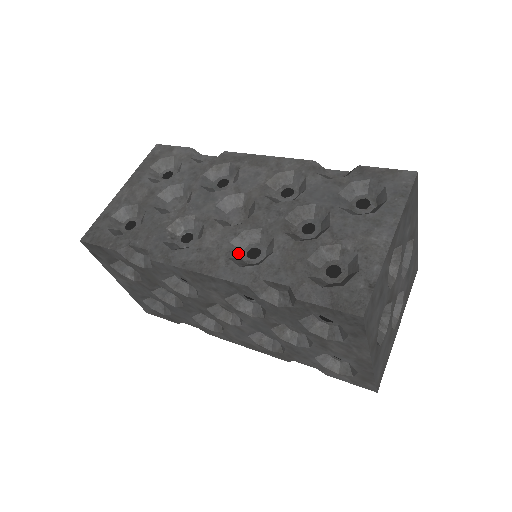
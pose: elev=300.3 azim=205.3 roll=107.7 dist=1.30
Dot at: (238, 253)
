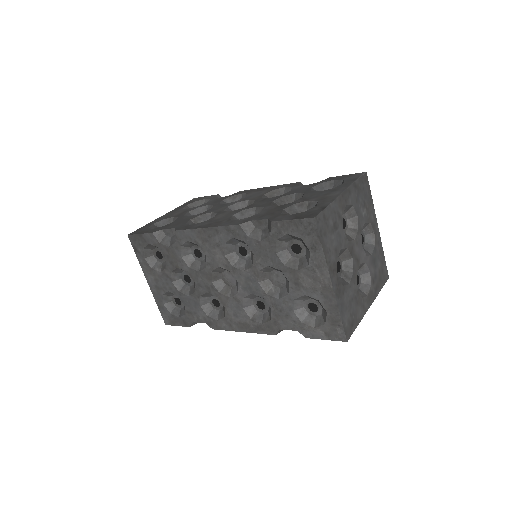
Dot at: occluded
